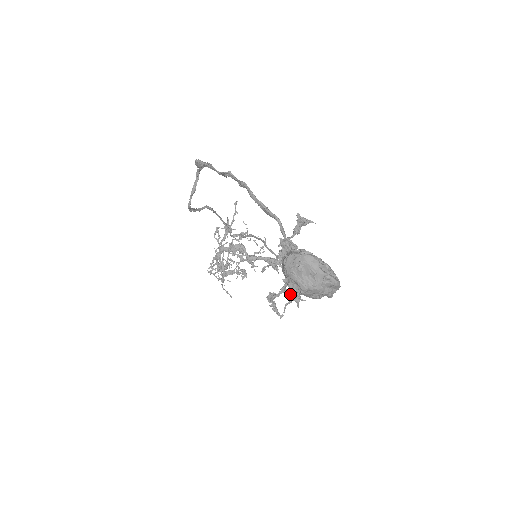
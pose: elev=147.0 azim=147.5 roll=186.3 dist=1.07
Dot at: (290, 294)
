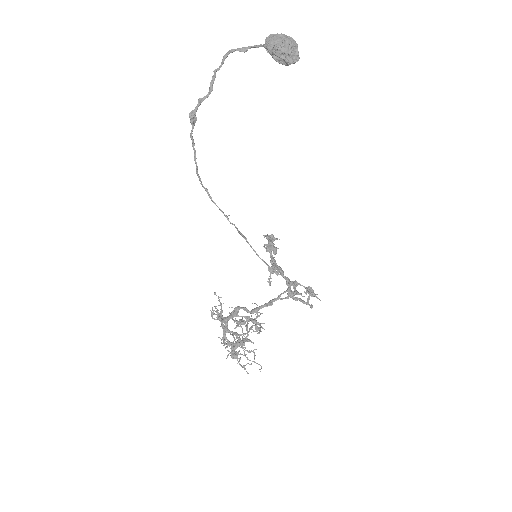
Dot at: occluded
